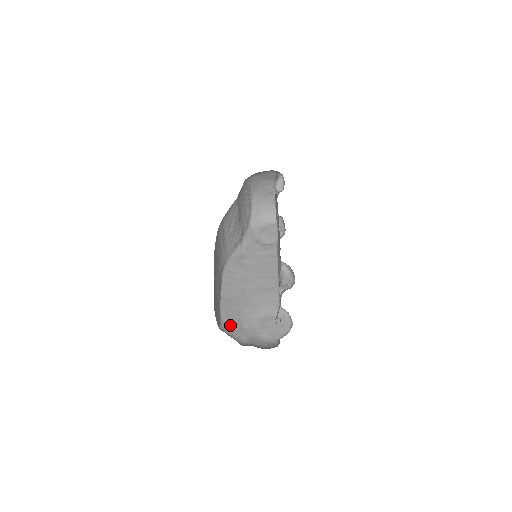
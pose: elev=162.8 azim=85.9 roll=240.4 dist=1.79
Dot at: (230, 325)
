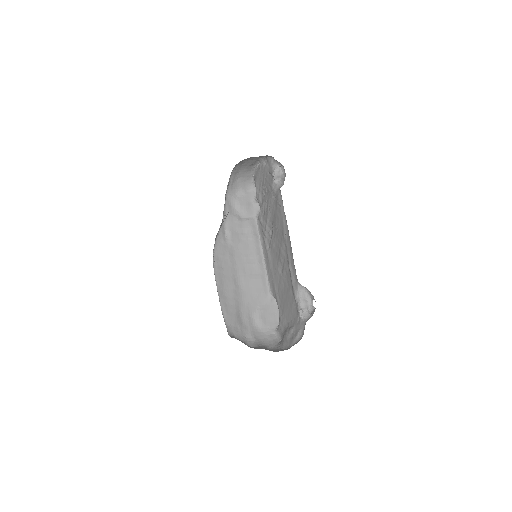
Dot at: (233, 324)
